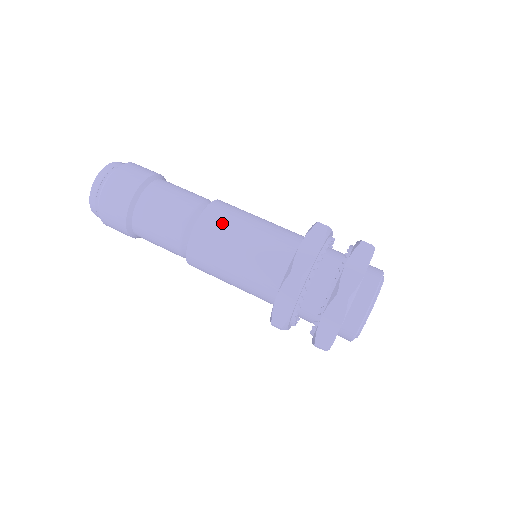
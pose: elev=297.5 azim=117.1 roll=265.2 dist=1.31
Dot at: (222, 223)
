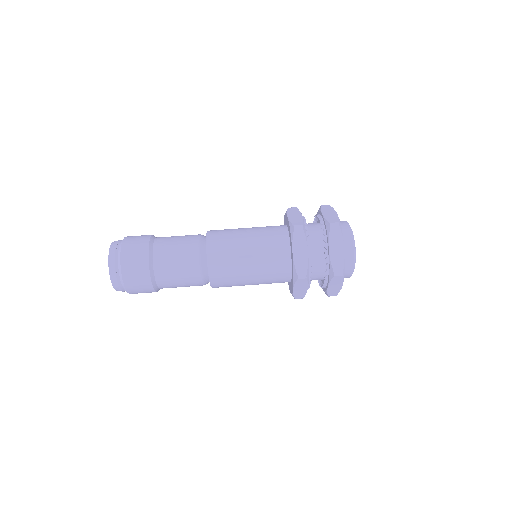
Dot at: (226, 234)
